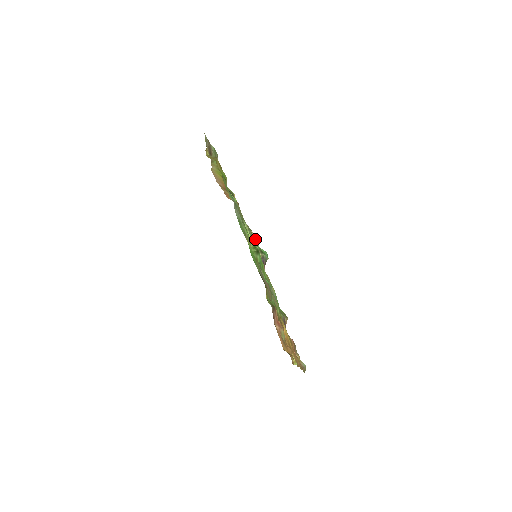
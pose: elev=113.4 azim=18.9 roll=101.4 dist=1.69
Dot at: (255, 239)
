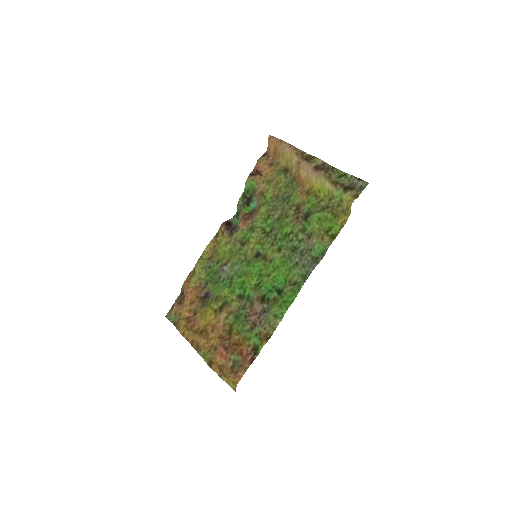
Dot at: (253, 213)
